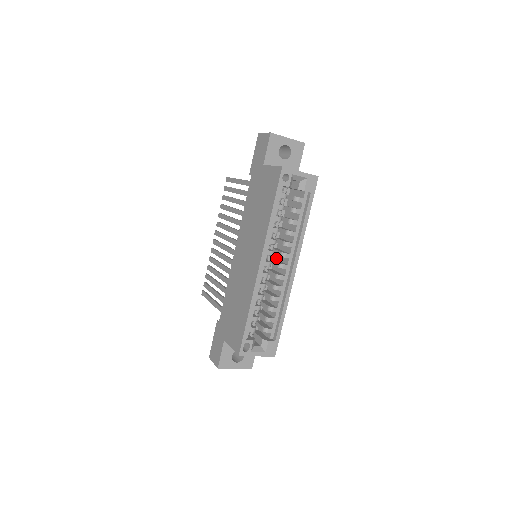
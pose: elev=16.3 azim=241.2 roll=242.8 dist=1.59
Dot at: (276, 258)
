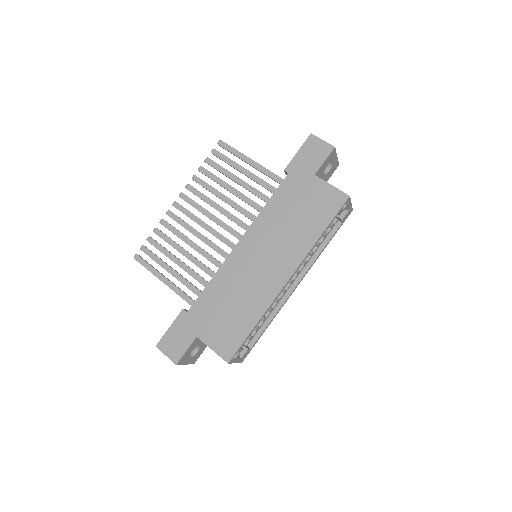
Dot at: occluded
